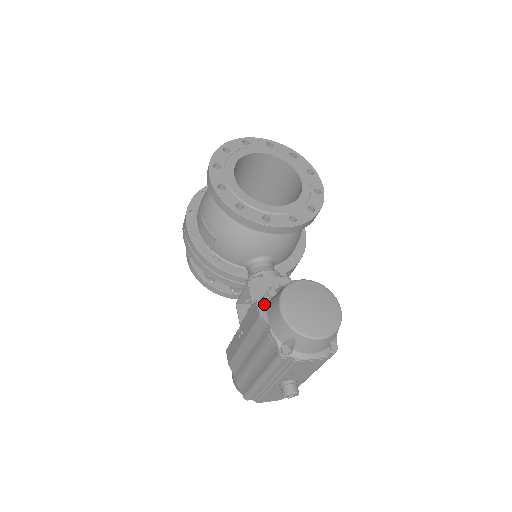
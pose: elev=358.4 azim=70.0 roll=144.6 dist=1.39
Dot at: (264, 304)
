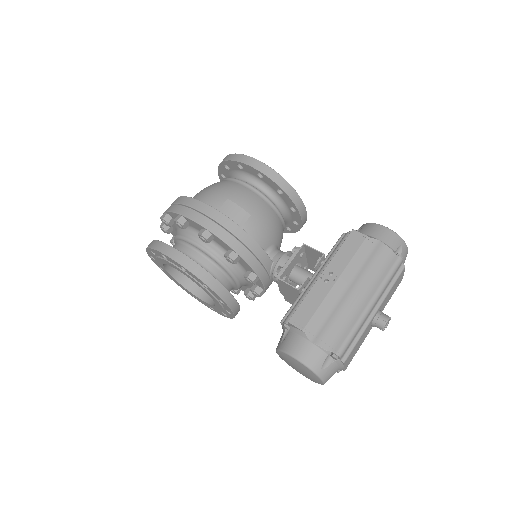
Dot at: (359, 234)
